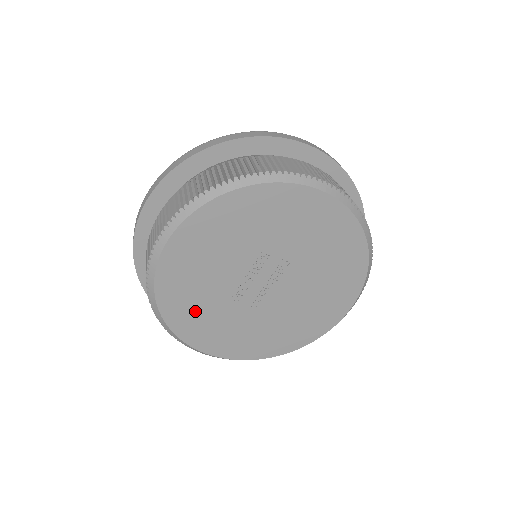
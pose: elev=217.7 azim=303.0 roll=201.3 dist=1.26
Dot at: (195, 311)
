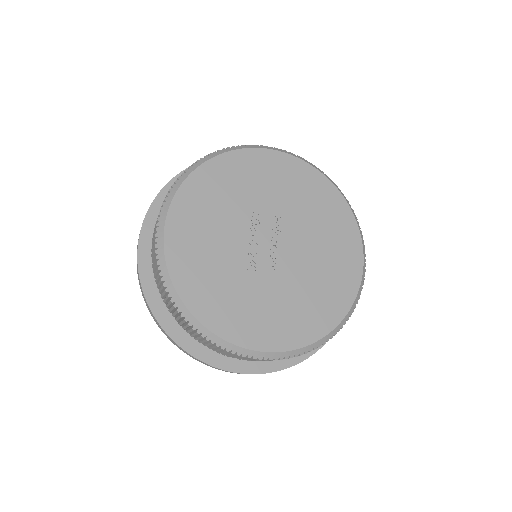
Dot at: (218, 294)
